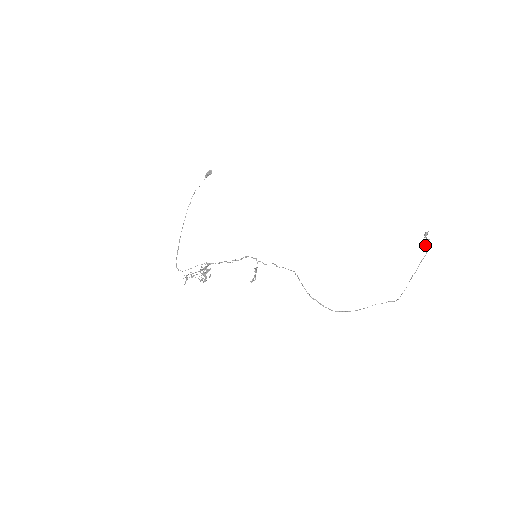
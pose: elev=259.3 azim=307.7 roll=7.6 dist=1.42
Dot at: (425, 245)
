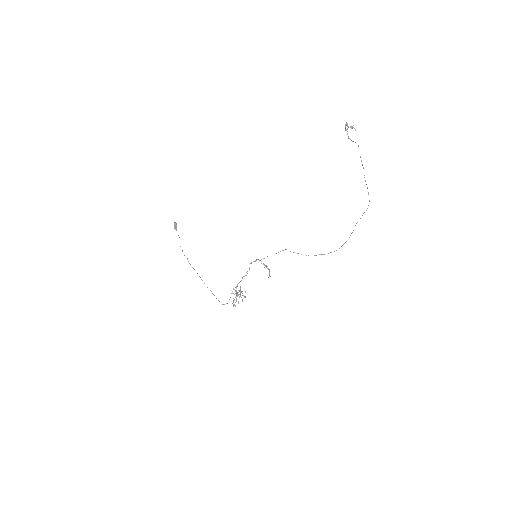
Dot at: (352, 141)
